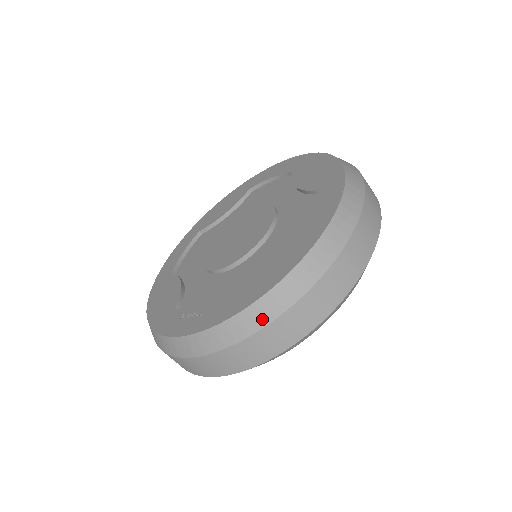
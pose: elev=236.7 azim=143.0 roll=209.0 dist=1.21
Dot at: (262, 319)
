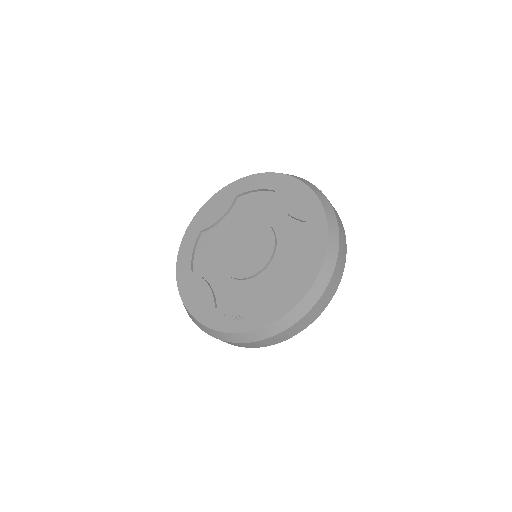
Dot at: (291, 322)
